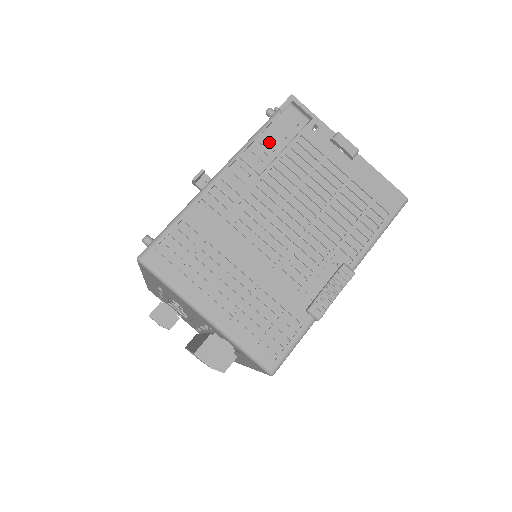
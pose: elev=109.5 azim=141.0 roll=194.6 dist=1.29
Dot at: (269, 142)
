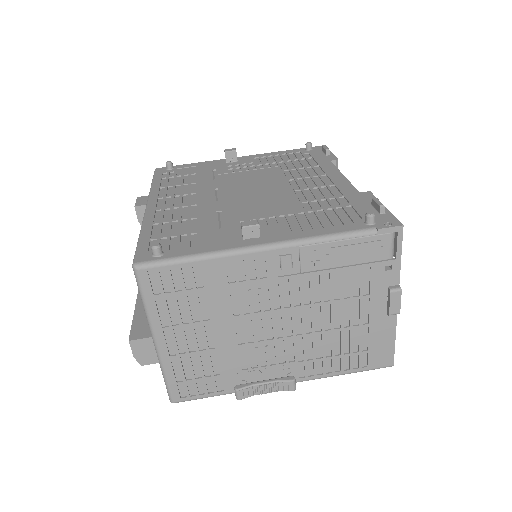
Dot at: (337, 253)
